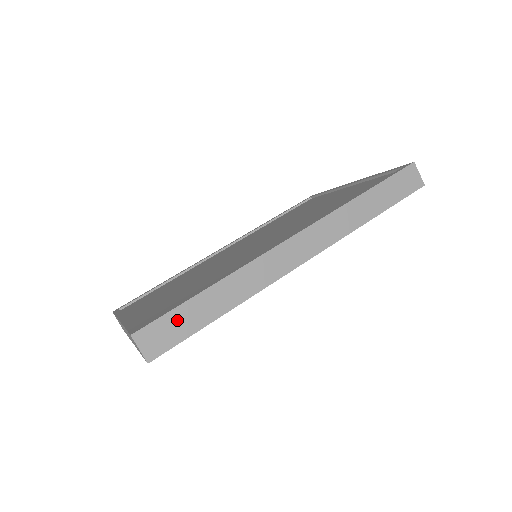
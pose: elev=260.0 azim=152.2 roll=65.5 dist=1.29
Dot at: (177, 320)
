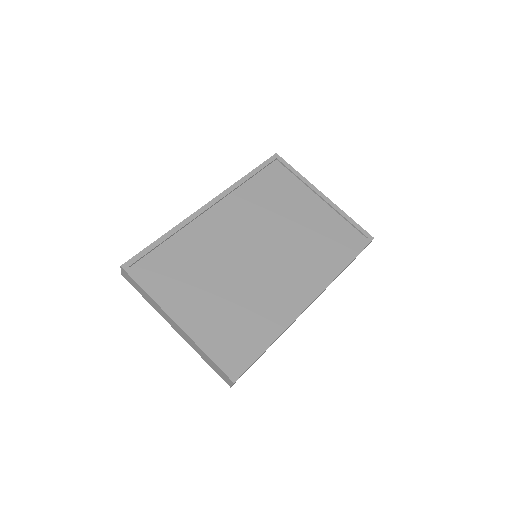
Dot at: occluded
